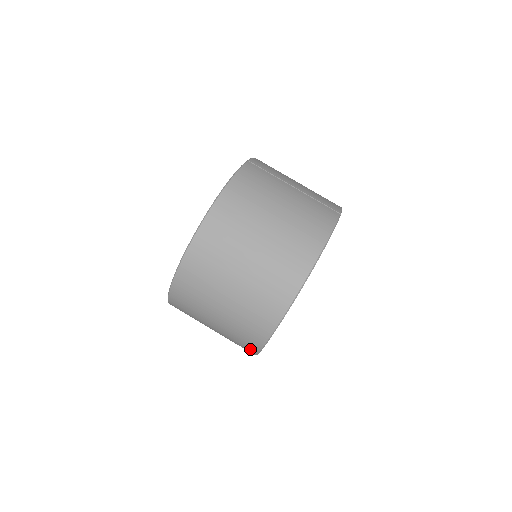
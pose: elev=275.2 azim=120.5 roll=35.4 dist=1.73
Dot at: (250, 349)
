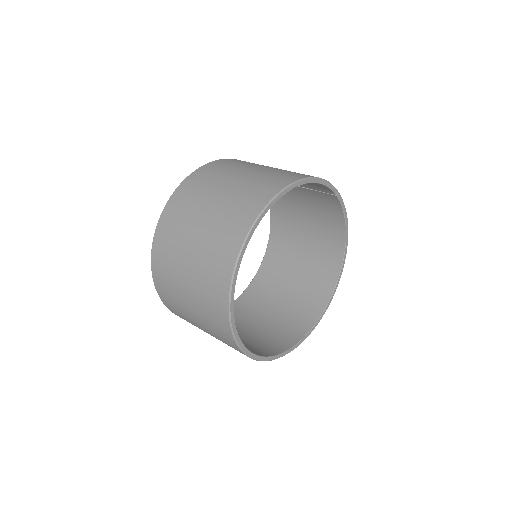
Dot at: (222, 292)
